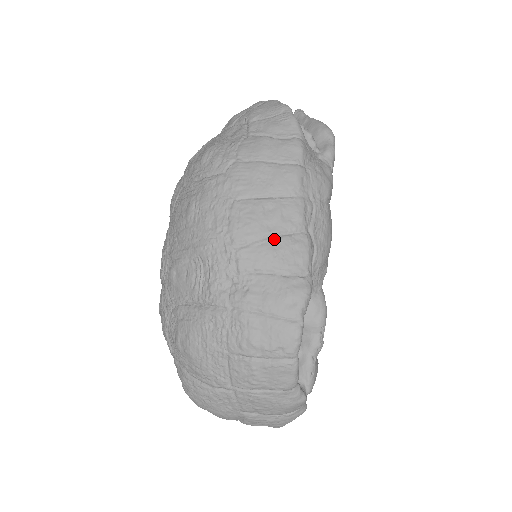
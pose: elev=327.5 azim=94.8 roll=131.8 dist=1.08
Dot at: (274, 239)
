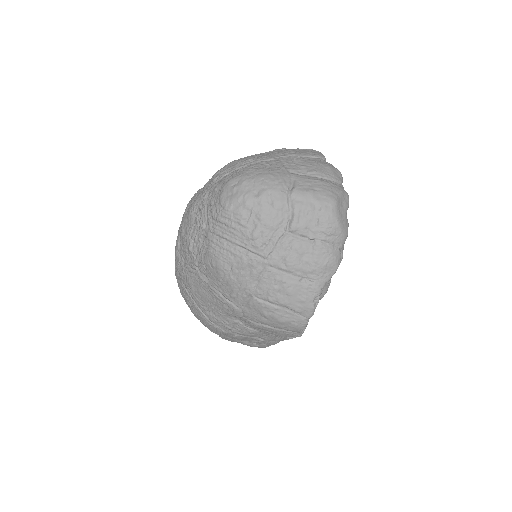
Dot at: occluded
